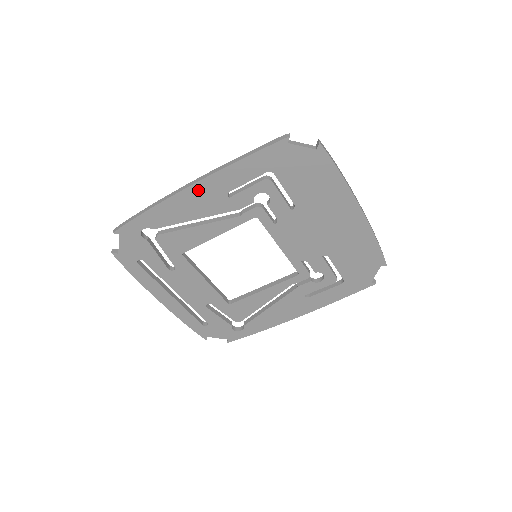
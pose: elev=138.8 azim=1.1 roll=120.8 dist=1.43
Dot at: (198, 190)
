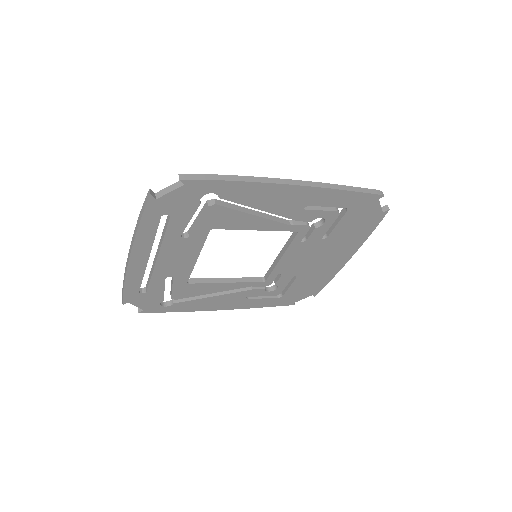
Dot at: (294, 191)
